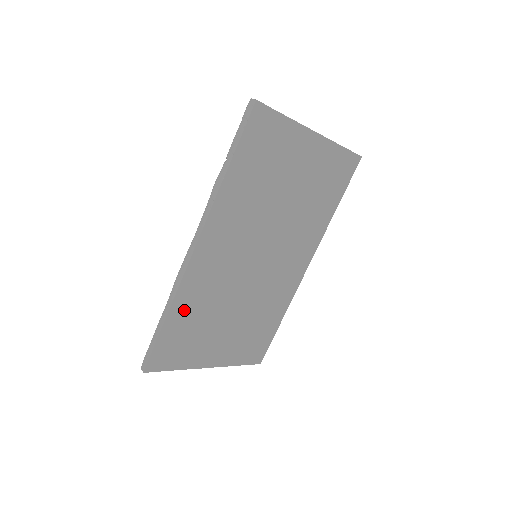
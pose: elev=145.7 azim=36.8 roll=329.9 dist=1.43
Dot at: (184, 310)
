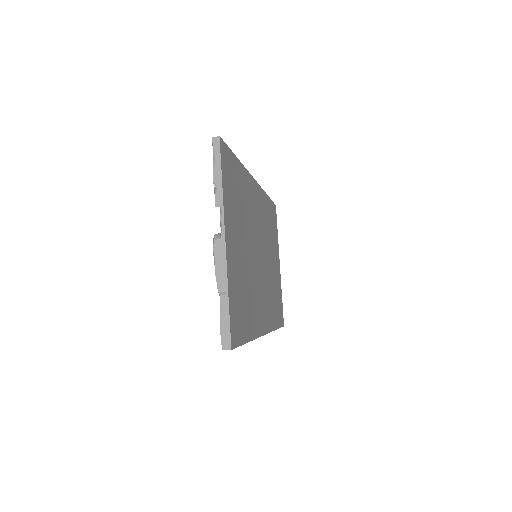
Dot at: (242, 180)
